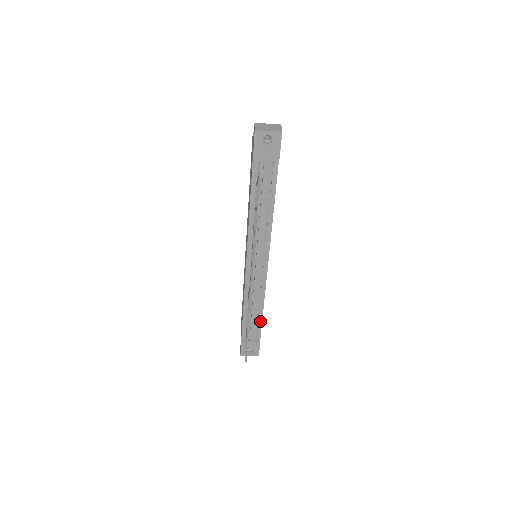
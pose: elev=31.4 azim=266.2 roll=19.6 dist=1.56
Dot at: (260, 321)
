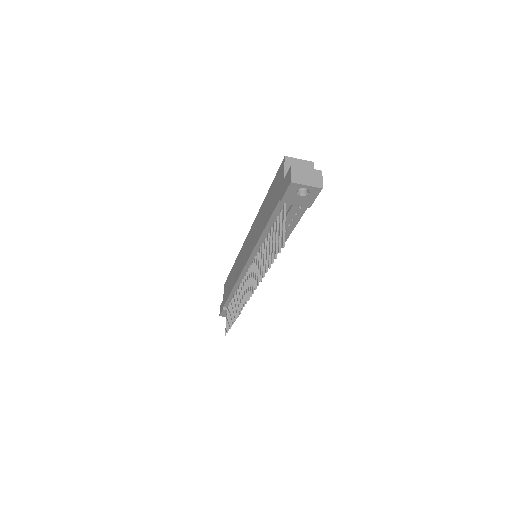
Dot at: occluded
